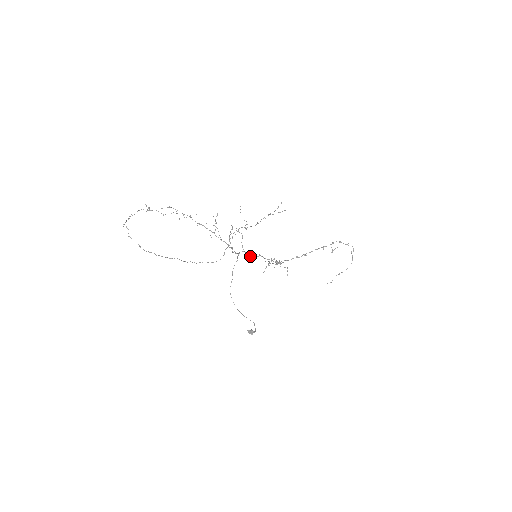
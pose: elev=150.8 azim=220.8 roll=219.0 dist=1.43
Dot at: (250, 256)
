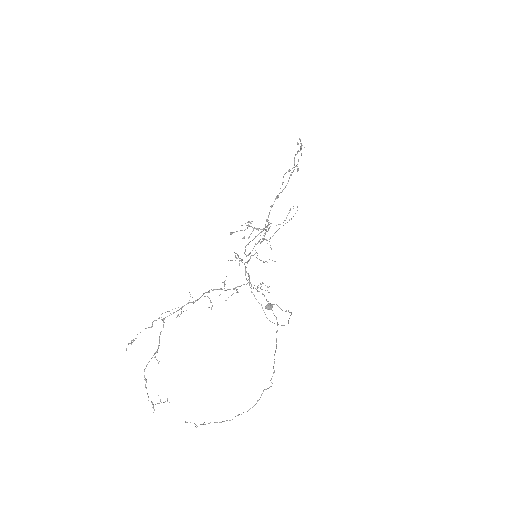
Dot at: (248, 260)
